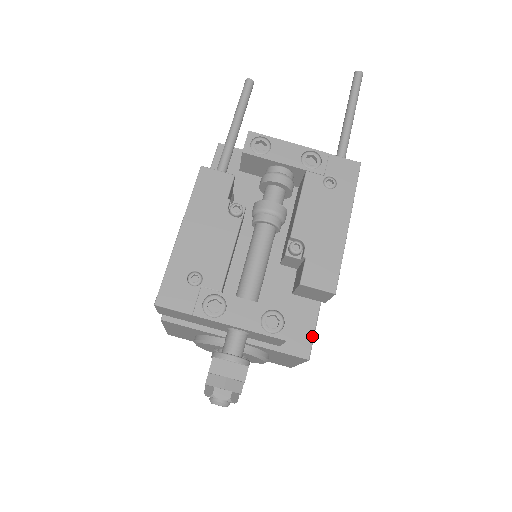
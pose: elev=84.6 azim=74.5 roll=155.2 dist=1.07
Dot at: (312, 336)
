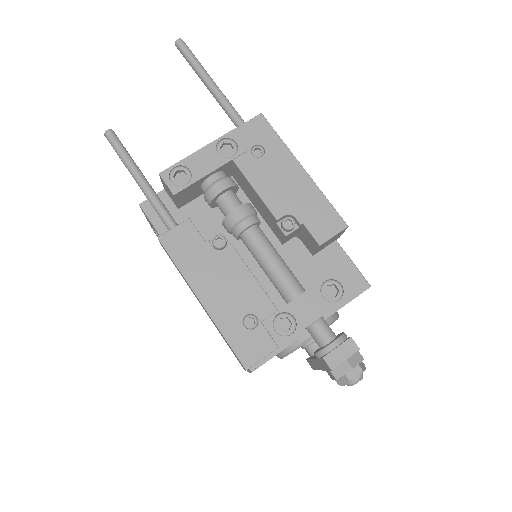
Dot at: (356, 269)
